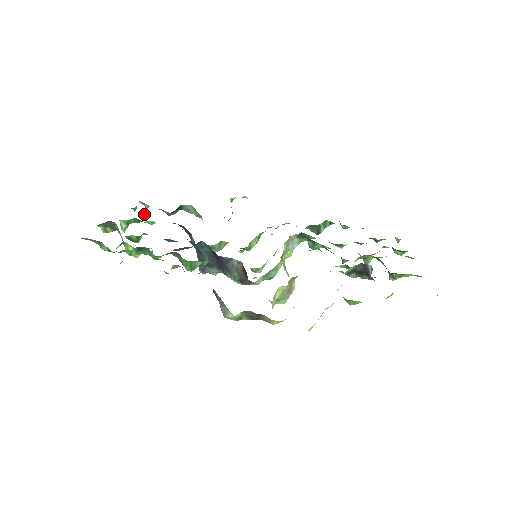
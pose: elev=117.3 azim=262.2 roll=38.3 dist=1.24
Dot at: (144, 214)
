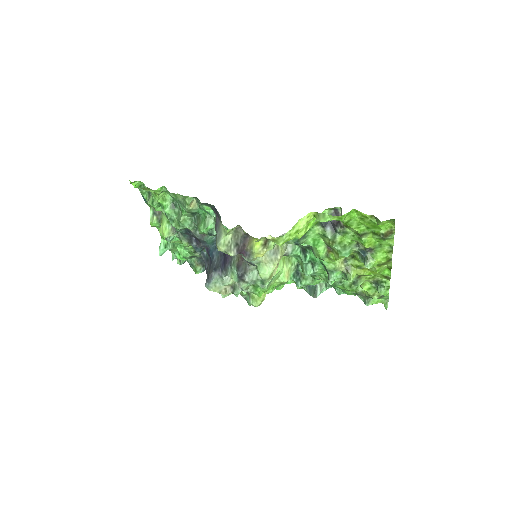
Dot at: (179, 253)
